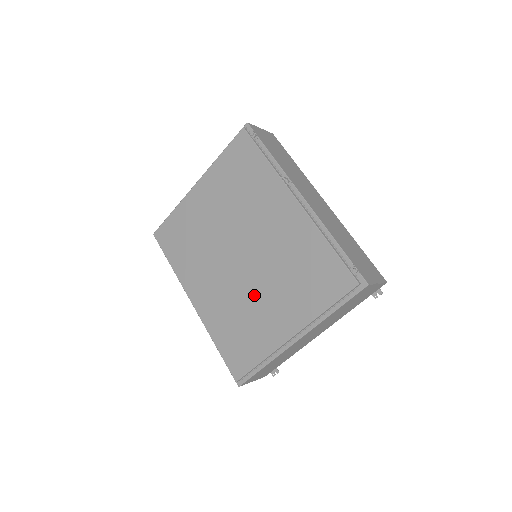
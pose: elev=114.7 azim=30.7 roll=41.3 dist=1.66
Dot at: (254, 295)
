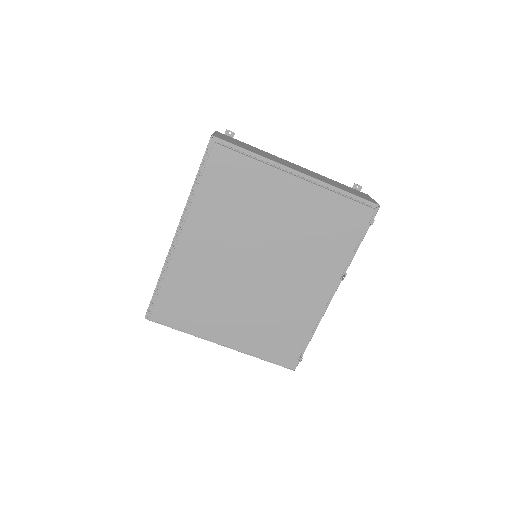
Dot at: (233, 299)
